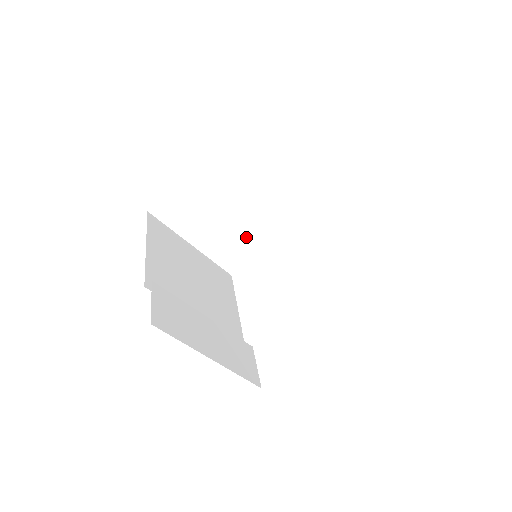
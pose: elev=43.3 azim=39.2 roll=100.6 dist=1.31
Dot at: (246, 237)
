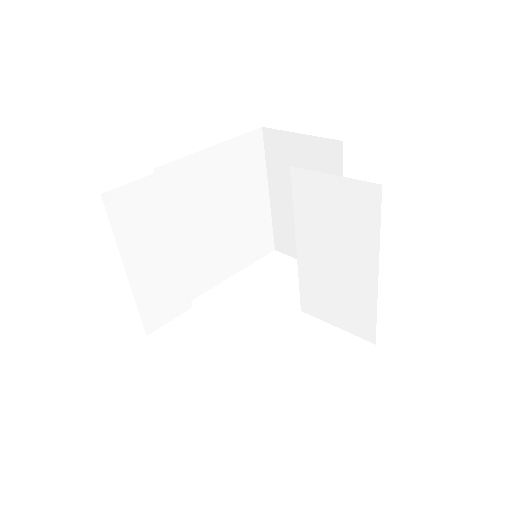
Dot at: occluded
